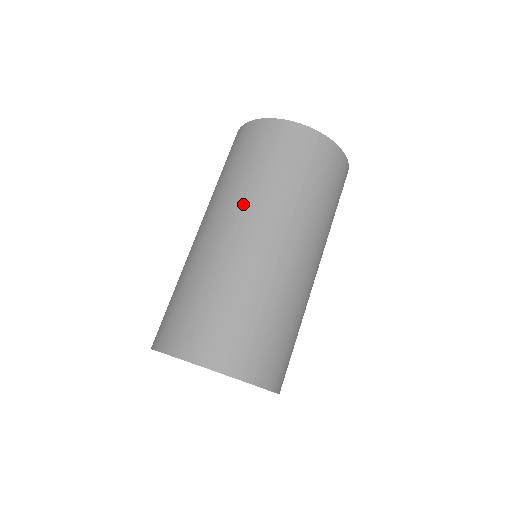
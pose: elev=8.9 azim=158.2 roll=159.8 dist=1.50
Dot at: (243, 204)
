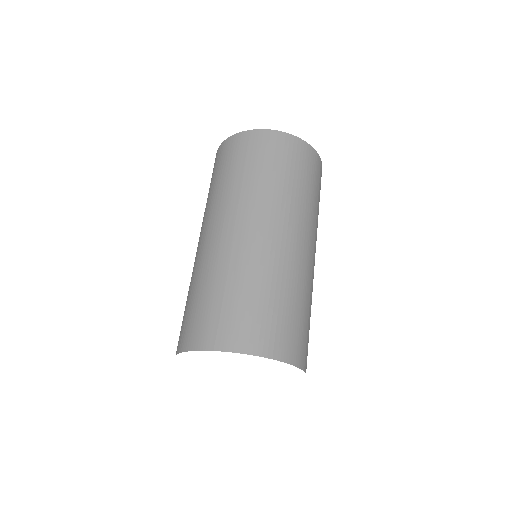
Dot at: (290, 212)
